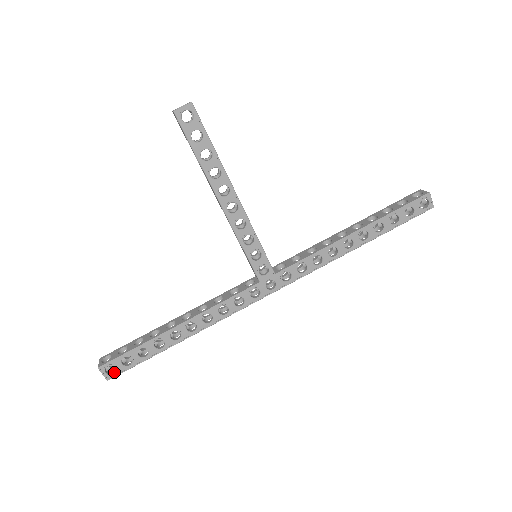
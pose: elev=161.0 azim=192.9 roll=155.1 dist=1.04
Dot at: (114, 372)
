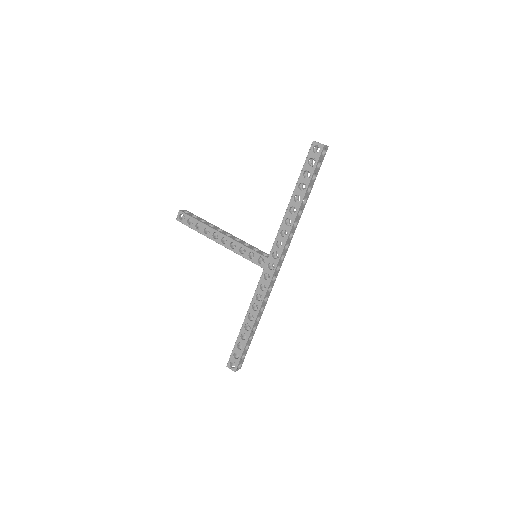
Dot at: (235, 366)
